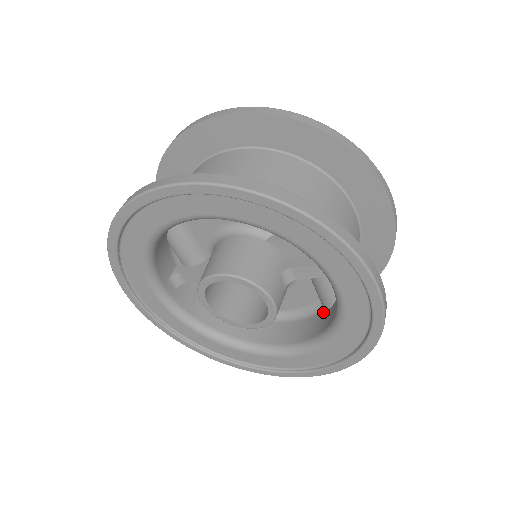
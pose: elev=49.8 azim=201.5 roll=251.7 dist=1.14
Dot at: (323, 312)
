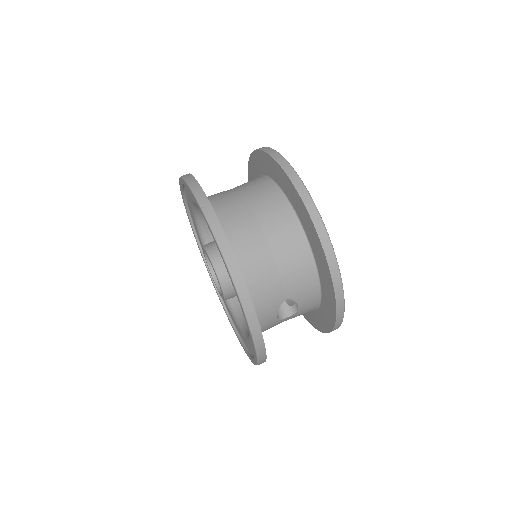
Dot at: occluded
